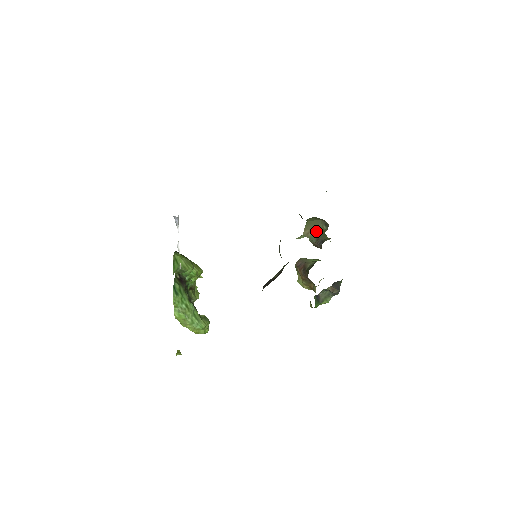
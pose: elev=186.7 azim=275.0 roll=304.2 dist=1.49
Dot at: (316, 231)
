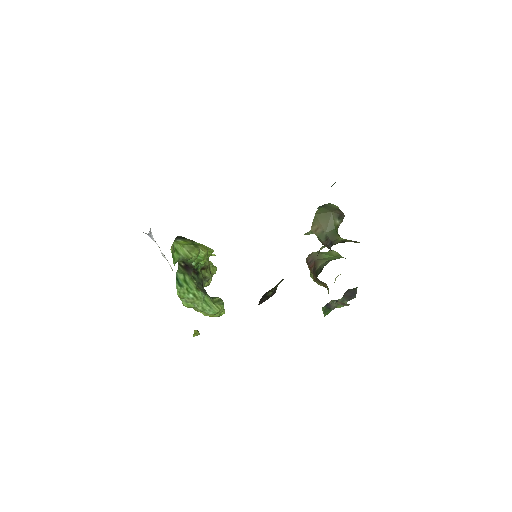
Dot at: (325, 228)
